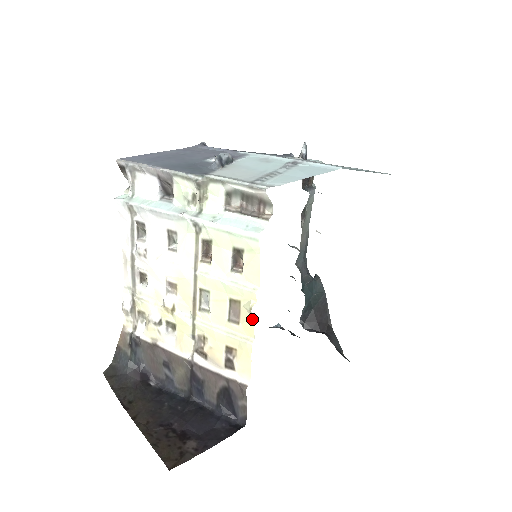
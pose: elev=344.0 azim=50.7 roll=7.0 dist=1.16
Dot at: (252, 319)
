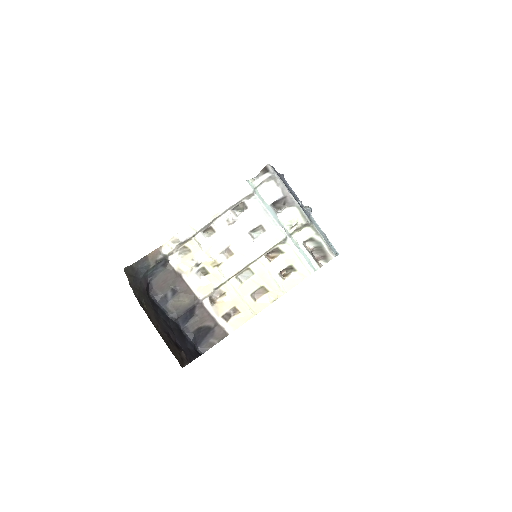
Dot at: (268, 305)
